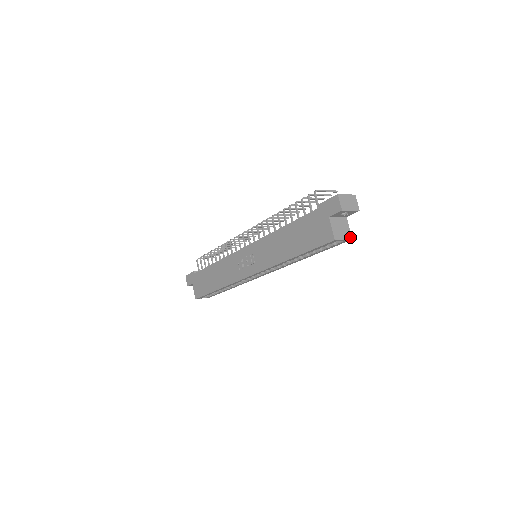
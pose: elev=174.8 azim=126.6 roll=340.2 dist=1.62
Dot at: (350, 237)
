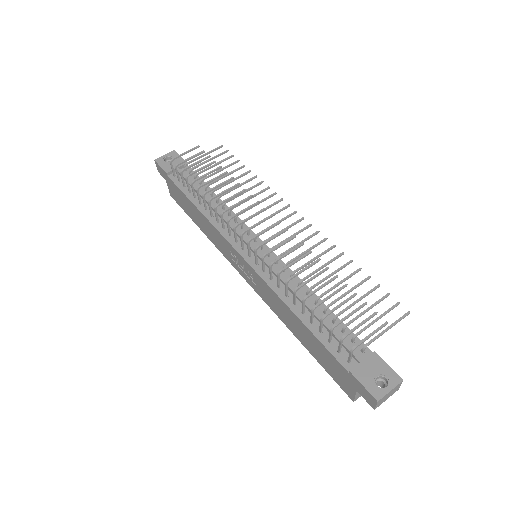
Dot at: occluded
